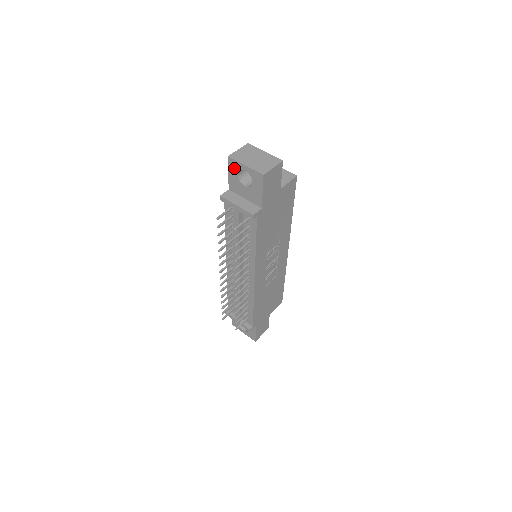
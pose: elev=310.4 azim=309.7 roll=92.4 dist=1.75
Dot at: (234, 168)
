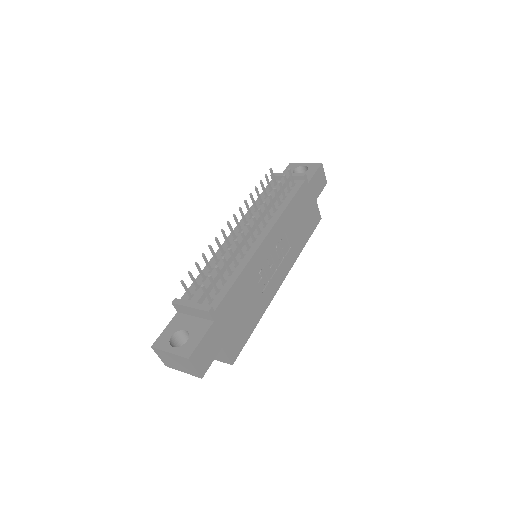
Dot at: (292, 167)
